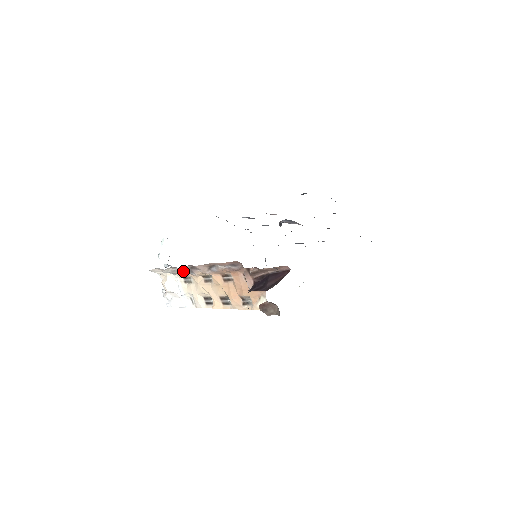
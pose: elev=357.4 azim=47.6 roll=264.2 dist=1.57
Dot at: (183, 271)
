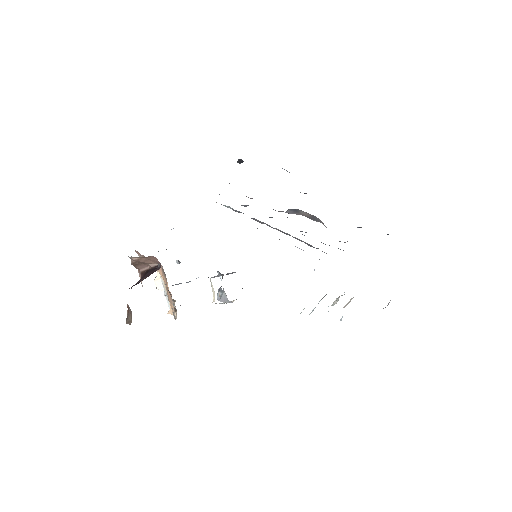
Dot at: occluded
